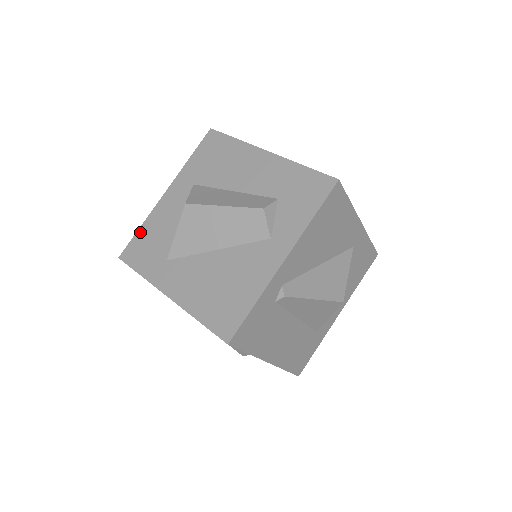
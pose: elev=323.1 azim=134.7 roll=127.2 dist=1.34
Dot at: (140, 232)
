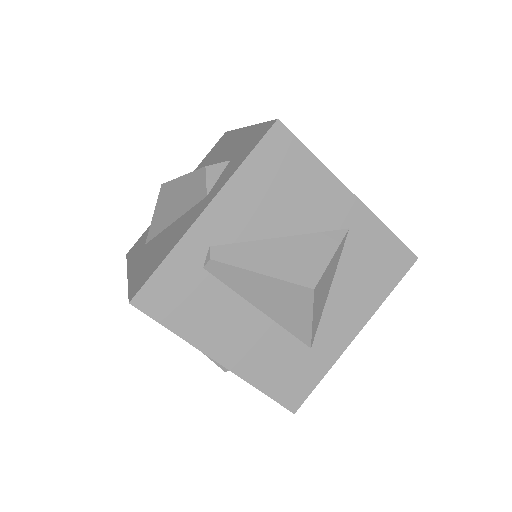
Dot at: (147, 229)
